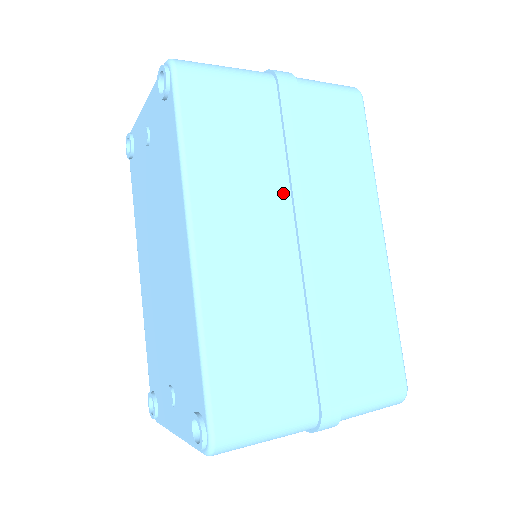
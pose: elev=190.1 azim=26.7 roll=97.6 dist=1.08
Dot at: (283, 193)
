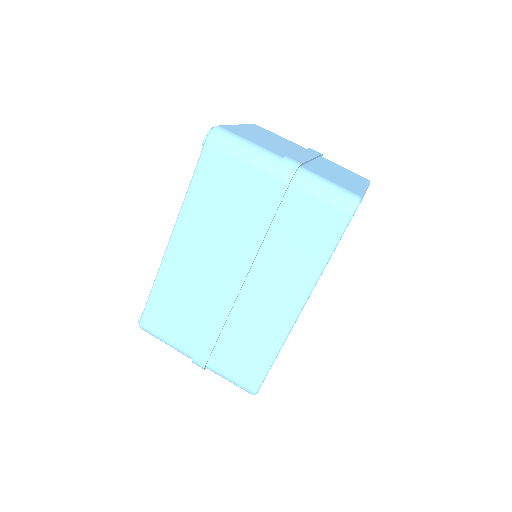
Dot at: (237, 244)
